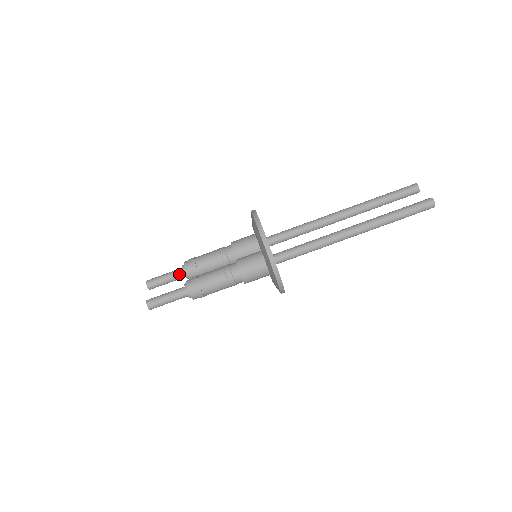
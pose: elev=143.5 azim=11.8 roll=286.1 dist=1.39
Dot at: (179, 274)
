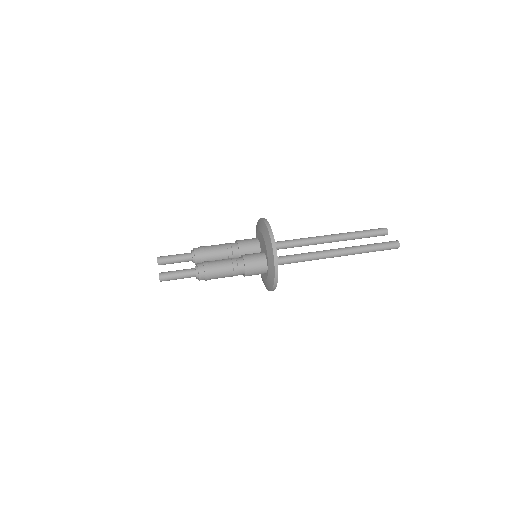
Dot at: (188, 257)
